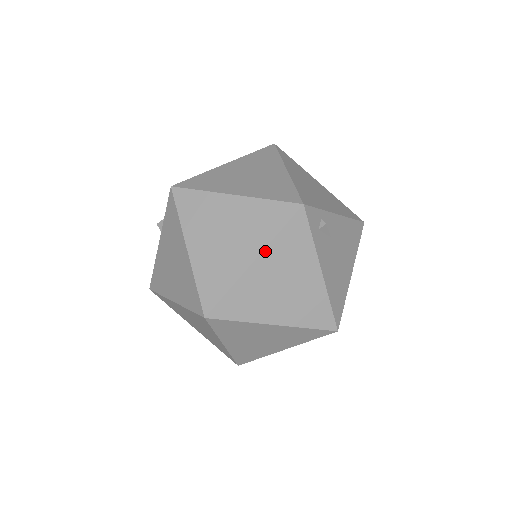
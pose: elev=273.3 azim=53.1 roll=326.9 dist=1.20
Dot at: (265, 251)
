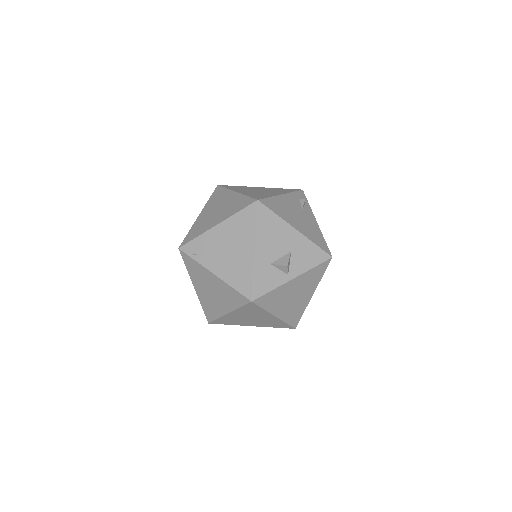
Dot at: (269, 188)
